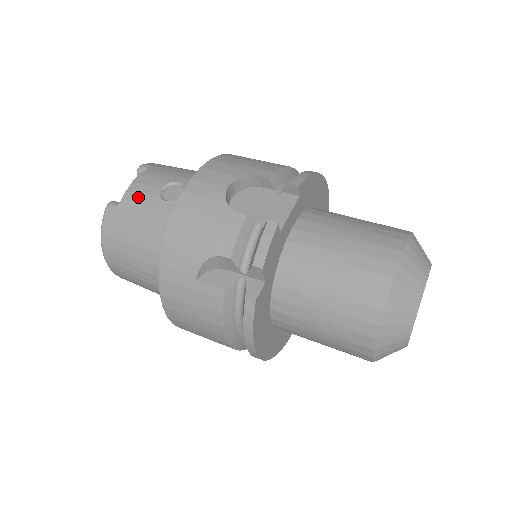
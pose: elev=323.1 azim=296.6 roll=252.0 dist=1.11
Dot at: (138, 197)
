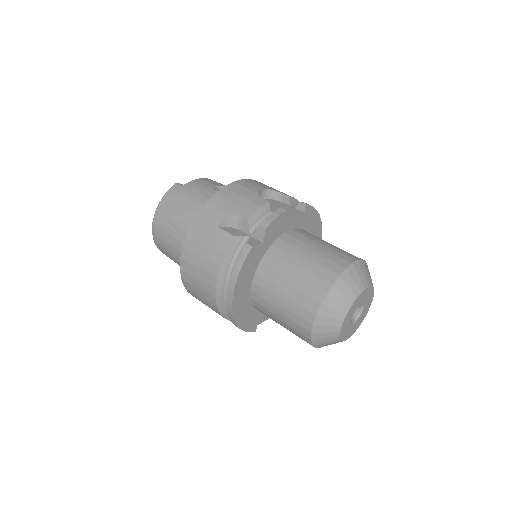
Dot at: (199, 185)
